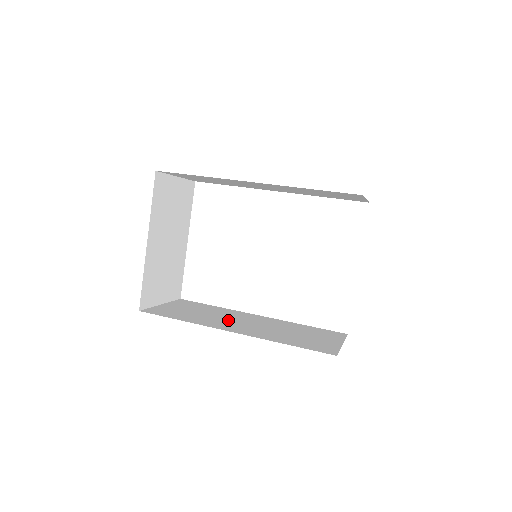
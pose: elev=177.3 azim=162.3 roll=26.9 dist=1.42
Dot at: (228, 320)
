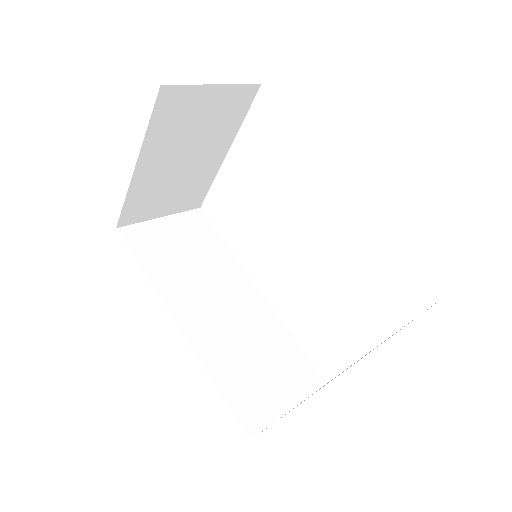
Dot at: (204, 290)
